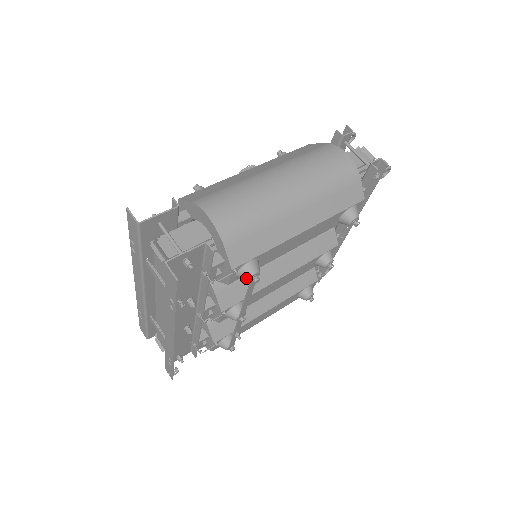
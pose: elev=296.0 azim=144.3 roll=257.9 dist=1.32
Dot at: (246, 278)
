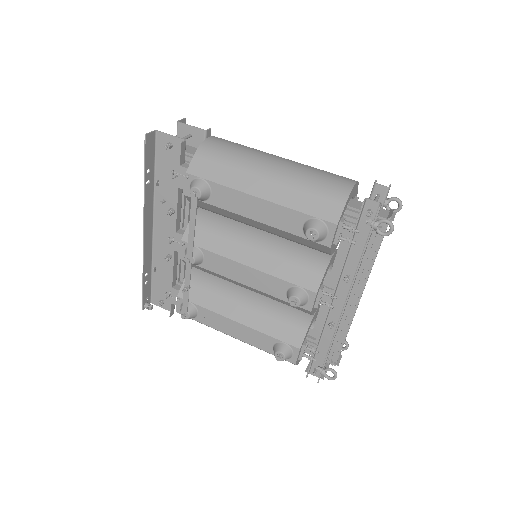
Dot at: (190, 189)
